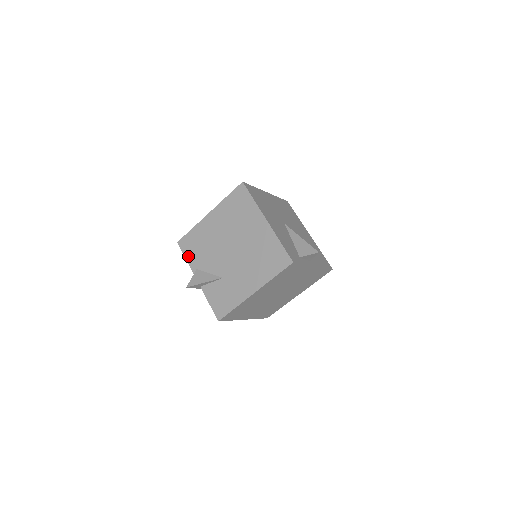
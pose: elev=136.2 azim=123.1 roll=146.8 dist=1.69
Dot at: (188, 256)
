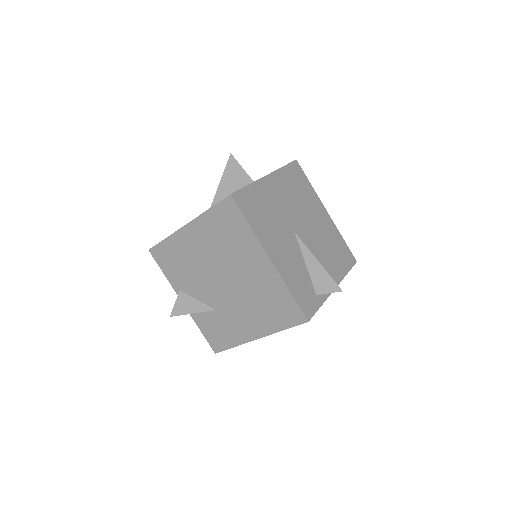
Dot at: (166, 271)
